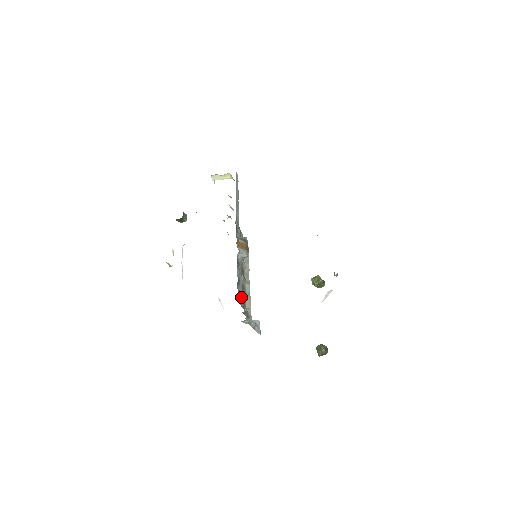
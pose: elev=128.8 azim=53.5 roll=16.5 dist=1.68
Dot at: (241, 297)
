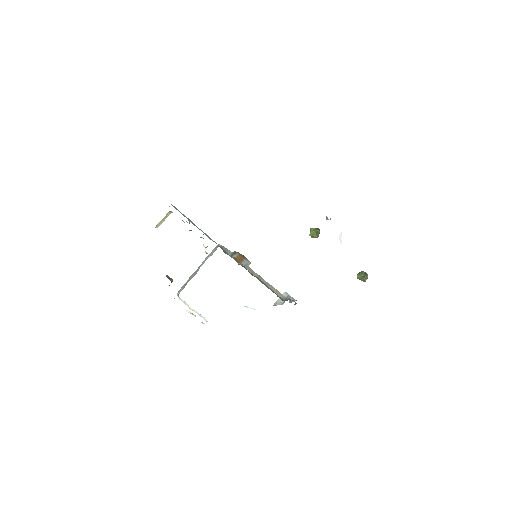
Dot at: occluded
